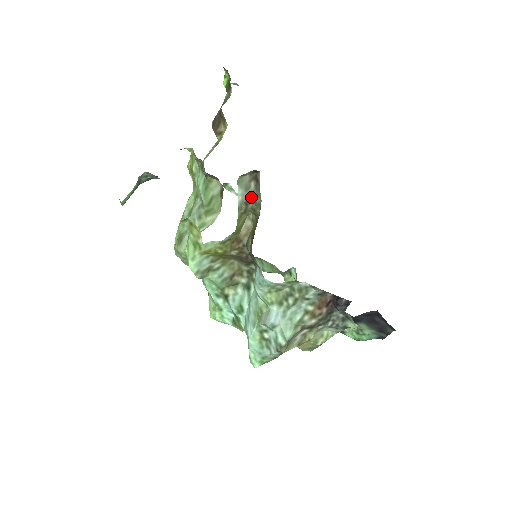
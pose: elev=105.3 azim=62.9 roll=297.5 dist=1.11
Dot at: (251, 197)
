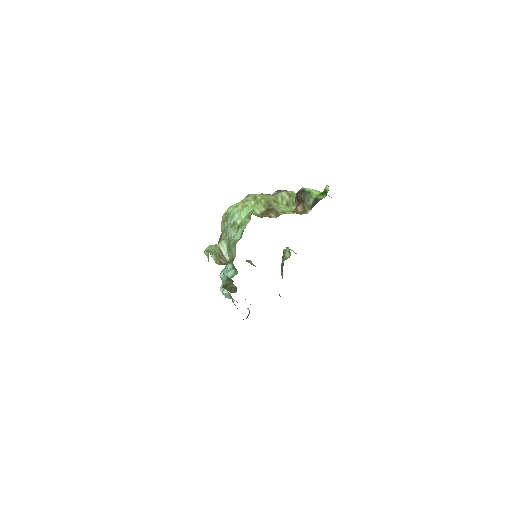
Dot at: (232, 286)
